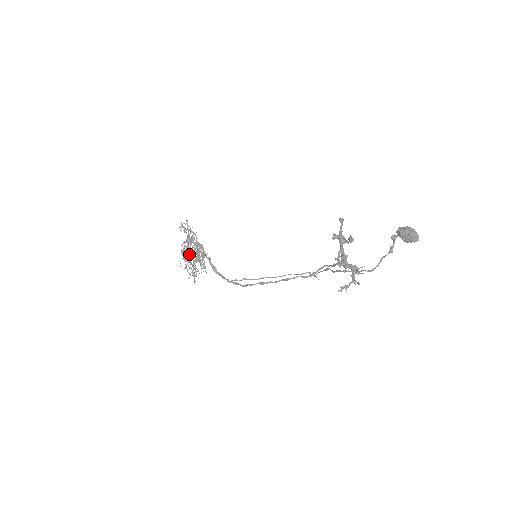
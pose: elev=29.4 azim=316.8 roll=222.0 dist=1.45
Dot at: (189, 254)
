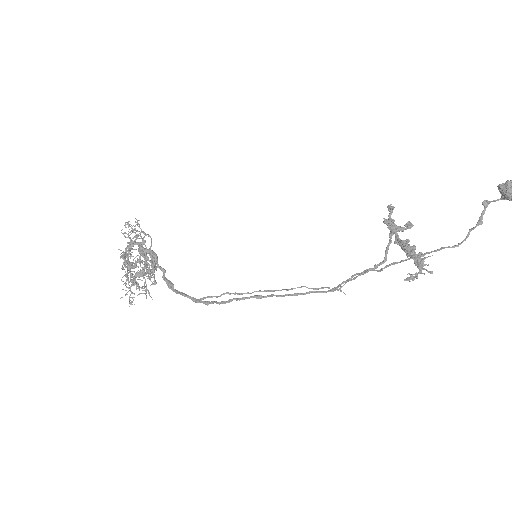
Dot at: occluded
